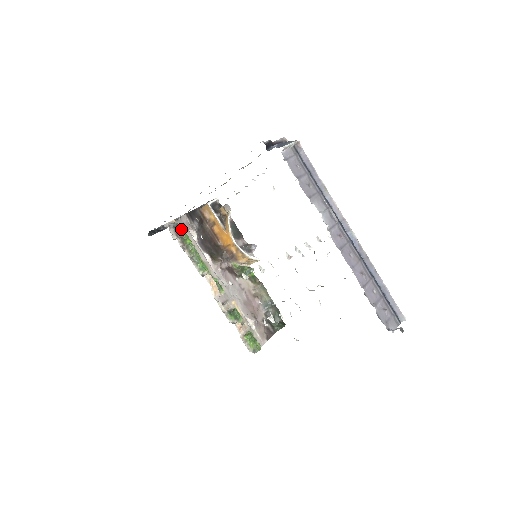
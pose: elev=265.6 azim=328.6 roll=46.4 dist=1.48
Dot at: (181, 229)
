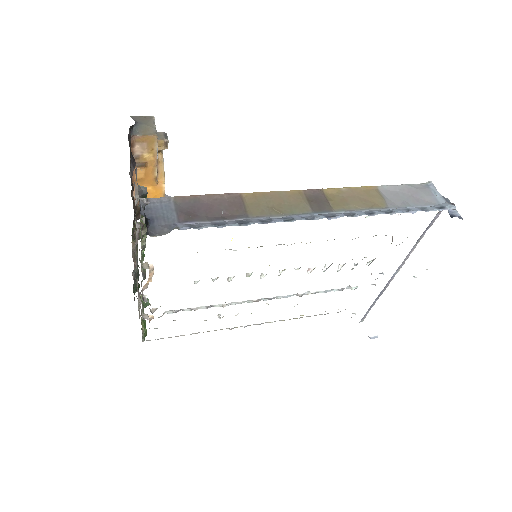
Dot at: occluded
